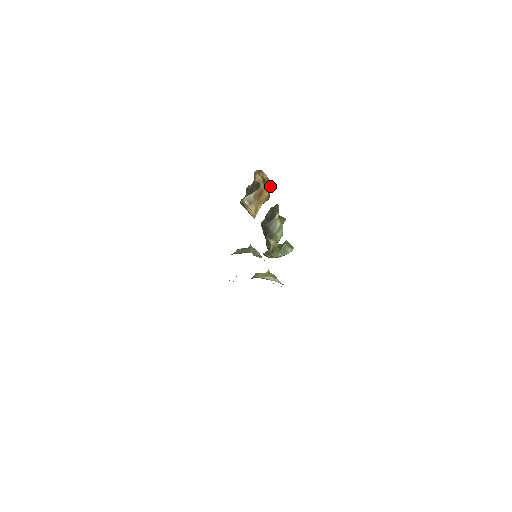
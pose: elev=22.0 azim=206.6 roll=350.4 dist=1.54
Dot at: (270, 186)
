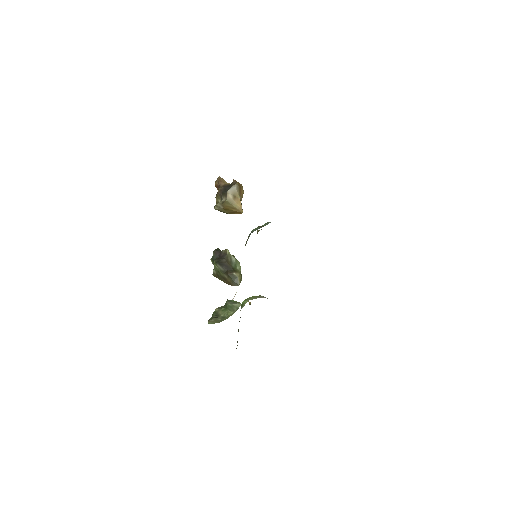
Dot at: occluded
